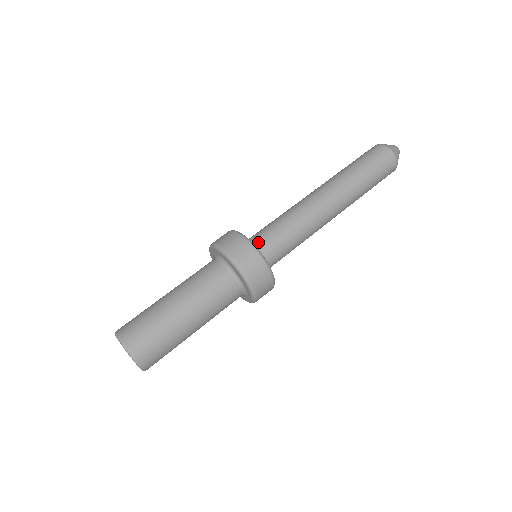
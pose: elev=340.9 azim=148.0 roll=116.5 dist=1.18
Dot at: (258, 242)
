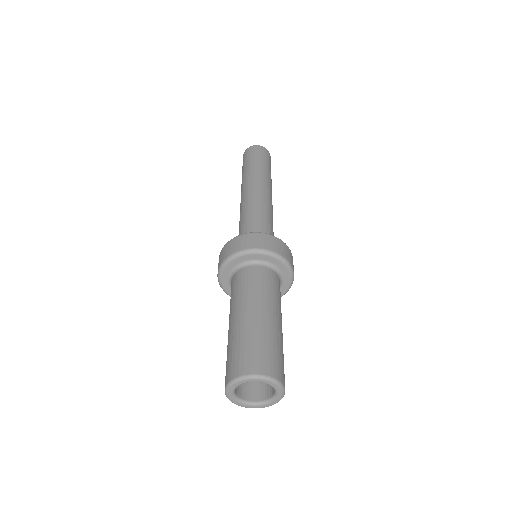
Dot at: occluded
